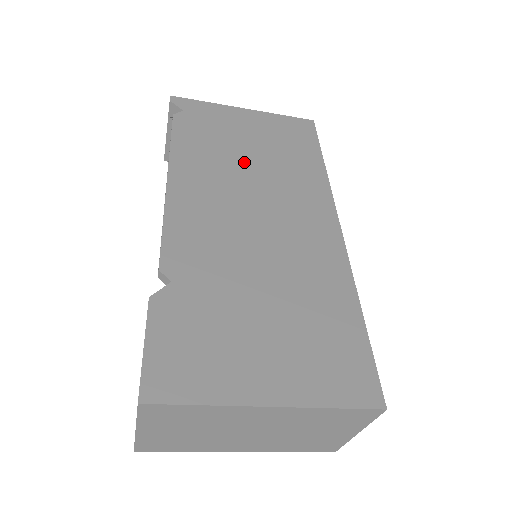
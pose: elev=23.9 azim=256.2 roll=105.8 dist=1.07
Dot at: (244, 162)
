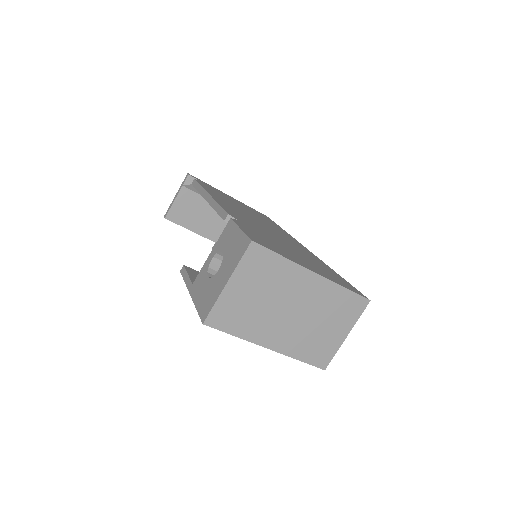
Dot at: (243, 209)
